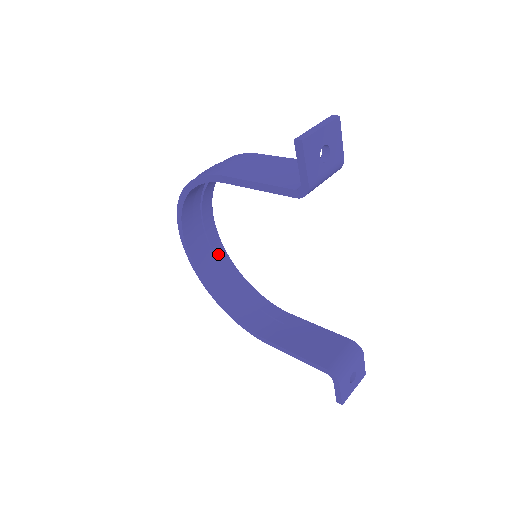
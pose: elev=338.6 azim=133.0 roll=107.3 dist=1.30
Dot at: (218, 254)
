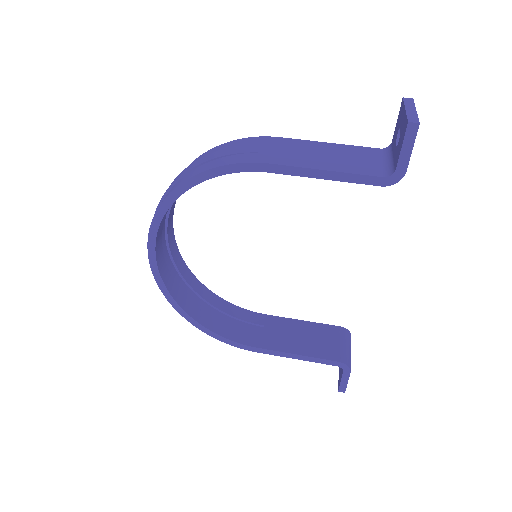
Dot at: (176, 260)
